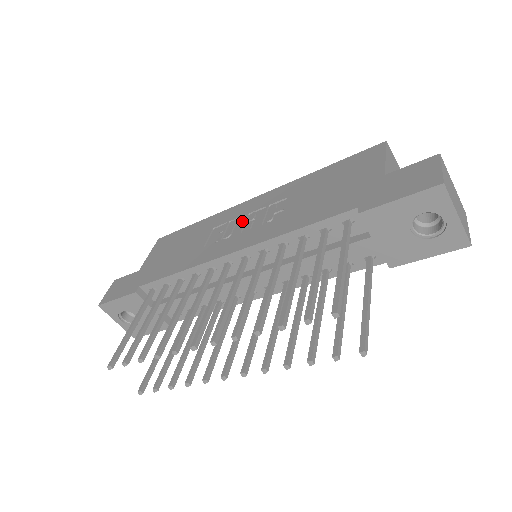
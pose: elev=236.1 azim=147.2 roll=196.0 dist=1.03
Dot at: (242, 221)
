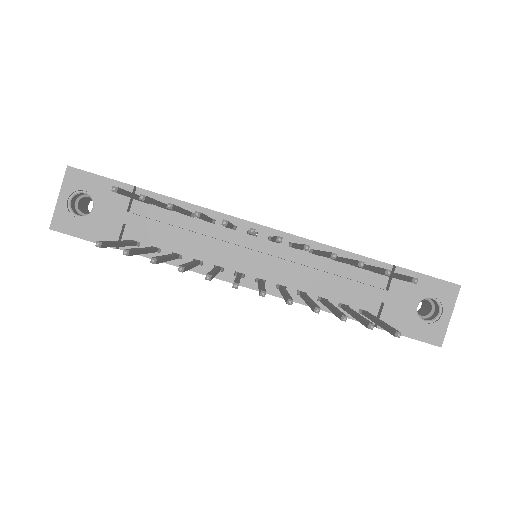
Dot at: occluded
